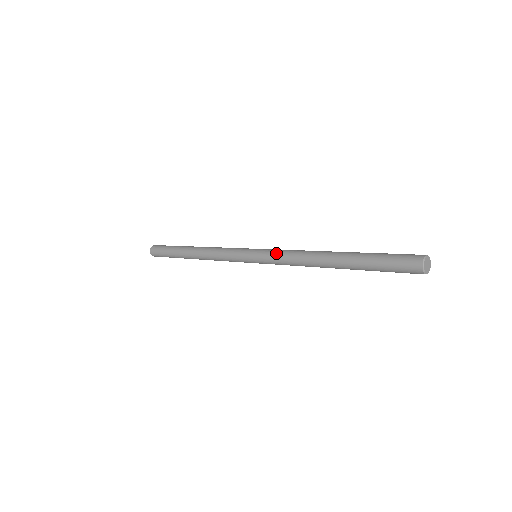
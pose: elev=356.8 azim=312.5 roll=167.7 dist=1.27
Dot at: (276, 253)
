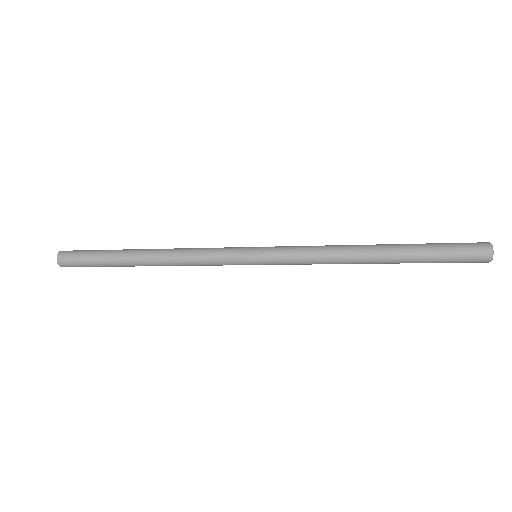
Dot at: (294, 252)
